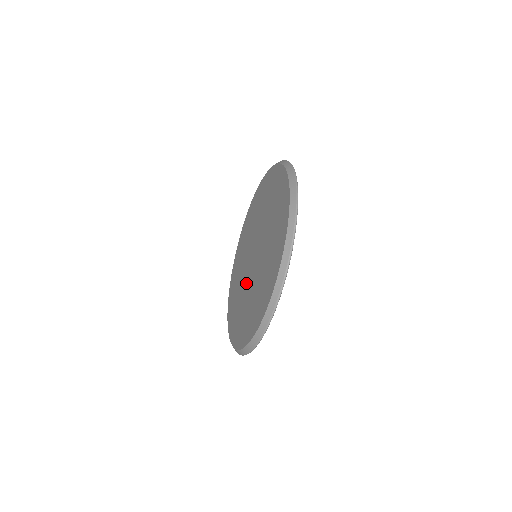
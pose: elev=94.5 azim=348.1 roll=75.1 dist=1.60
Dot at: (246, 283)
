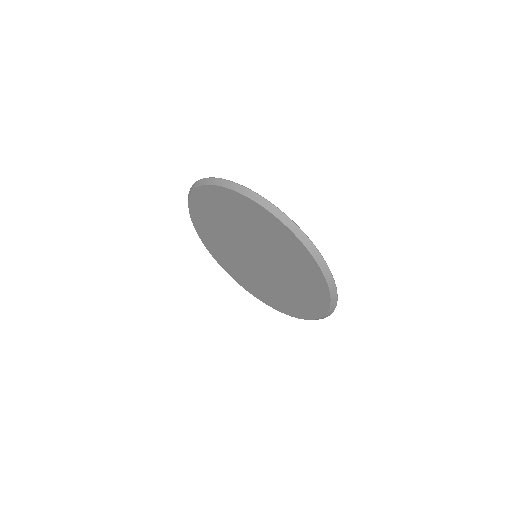
Dot at: (252, 270)
